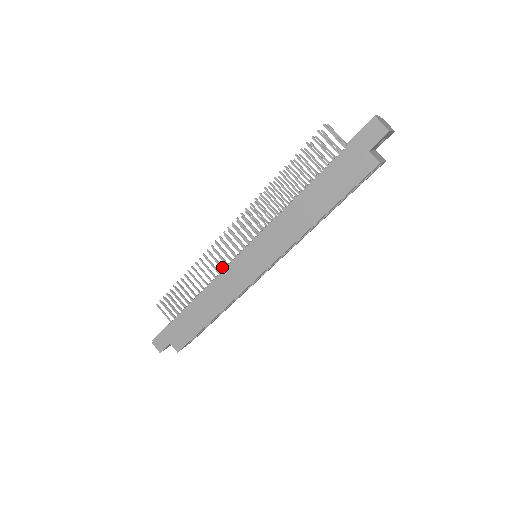
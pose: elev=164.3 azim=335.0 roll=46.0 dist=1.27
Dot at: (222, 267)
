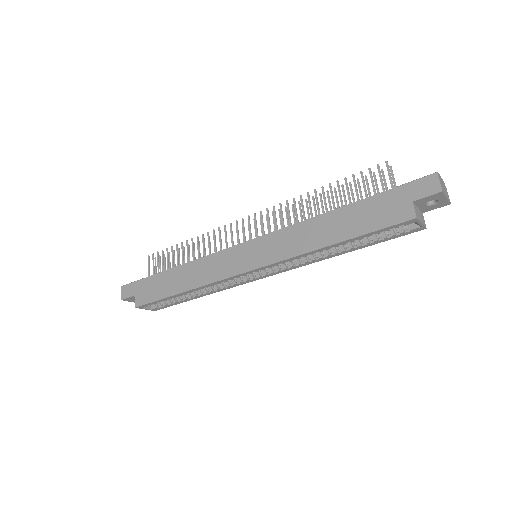
Dot at: occluded
